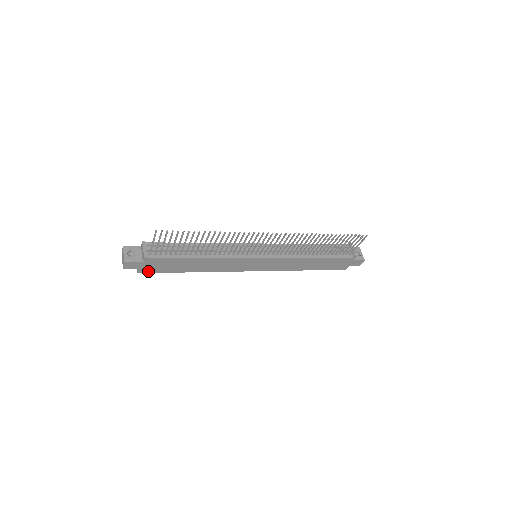
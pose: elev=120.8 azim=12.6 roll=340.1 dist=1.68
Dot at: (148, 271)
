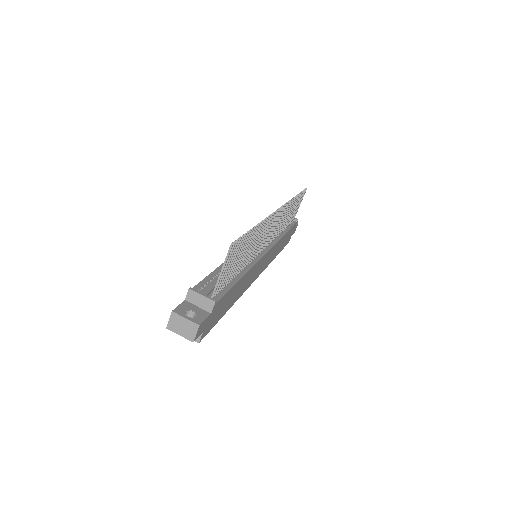
Dot at: (206, 332)
